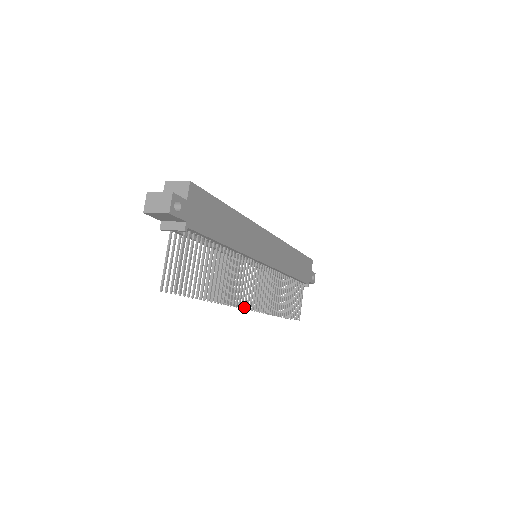
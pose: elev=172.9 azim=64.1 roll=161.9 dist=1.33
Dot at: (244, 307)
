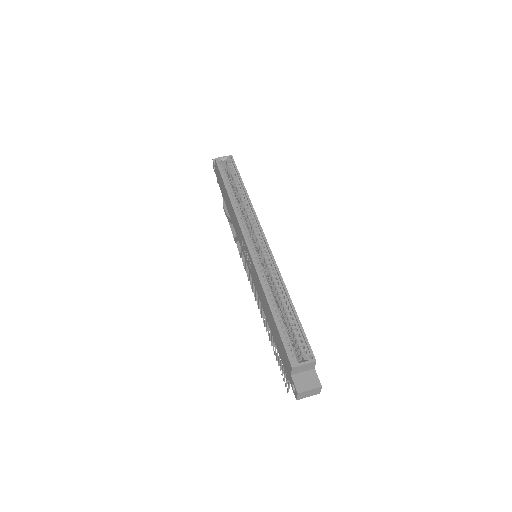
Dot at: occluded
